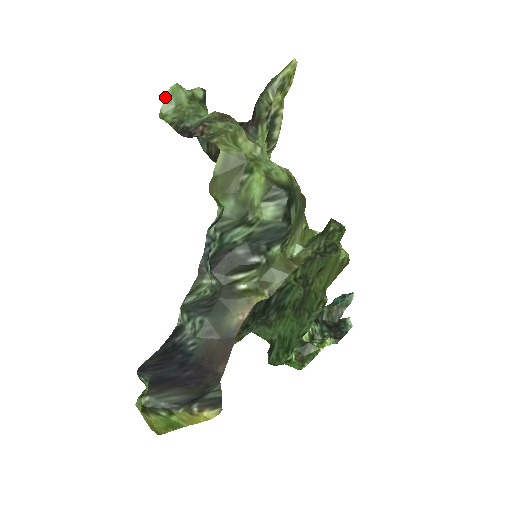
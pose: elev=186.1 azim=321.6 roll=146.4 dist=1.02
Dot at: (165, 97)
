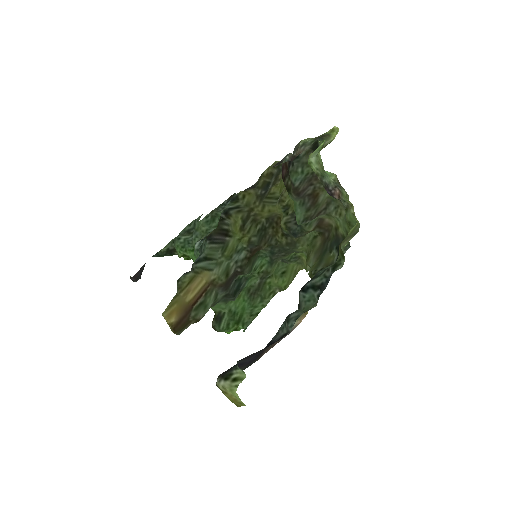
Dot at: (317, 148)
